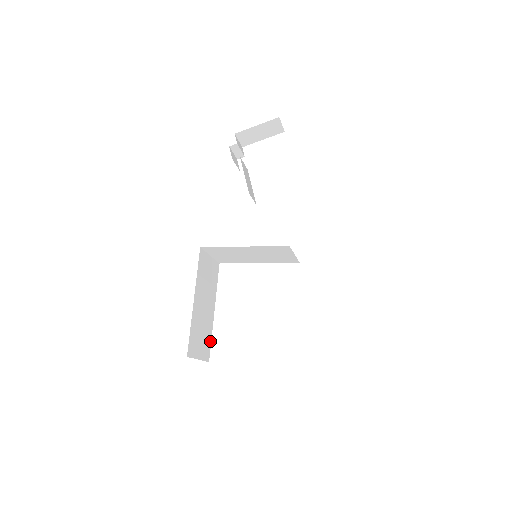
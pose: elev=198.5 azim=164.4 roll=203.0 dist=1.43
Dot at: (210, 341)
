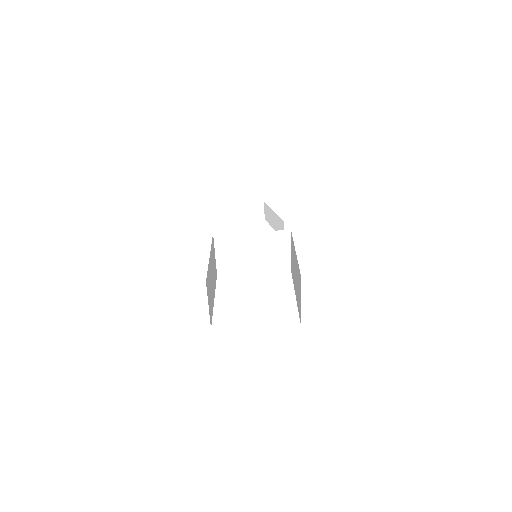
Dot at: (212, 314)
